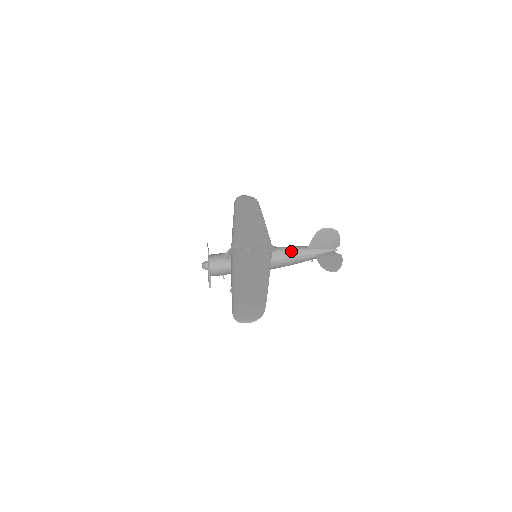
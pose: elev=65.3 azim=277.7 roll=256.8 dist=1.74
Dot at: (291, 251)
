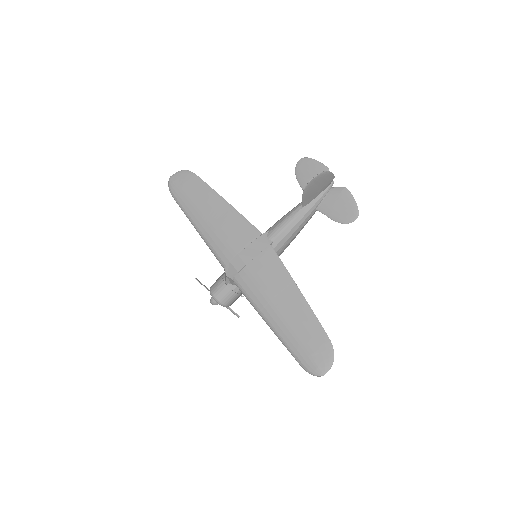
Dot at: (289, 227)
